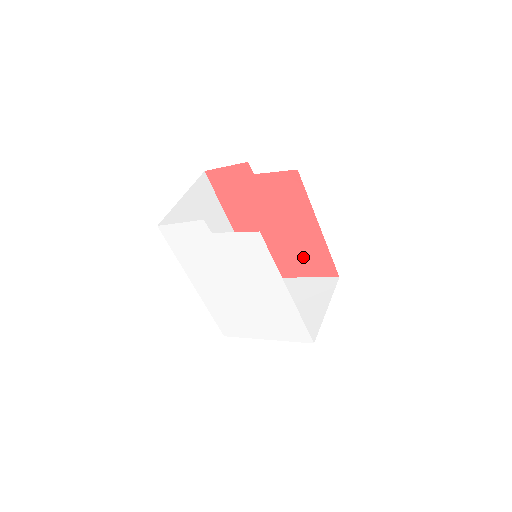
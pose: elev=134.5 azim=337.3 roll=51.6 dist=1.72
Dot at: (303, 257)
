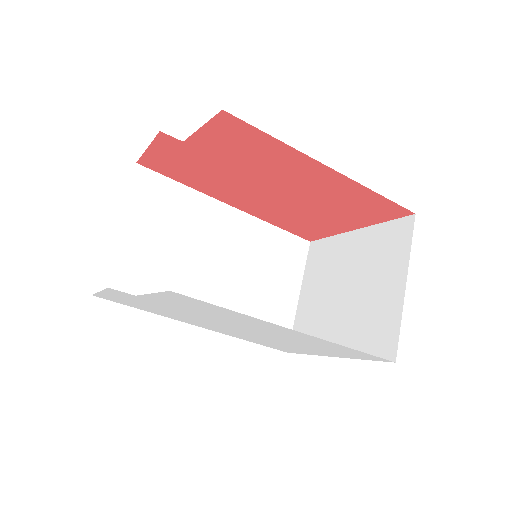
Dot at: (342, 207)
